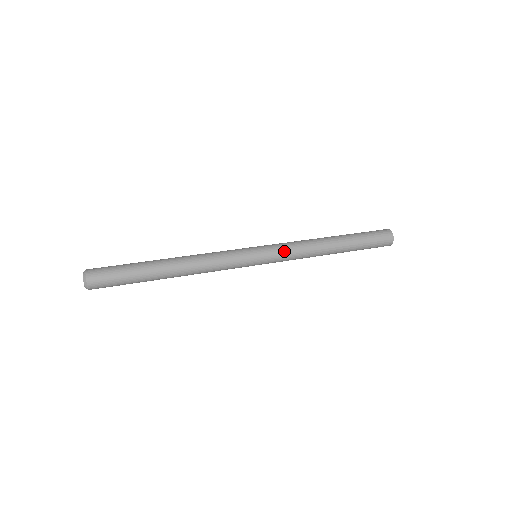
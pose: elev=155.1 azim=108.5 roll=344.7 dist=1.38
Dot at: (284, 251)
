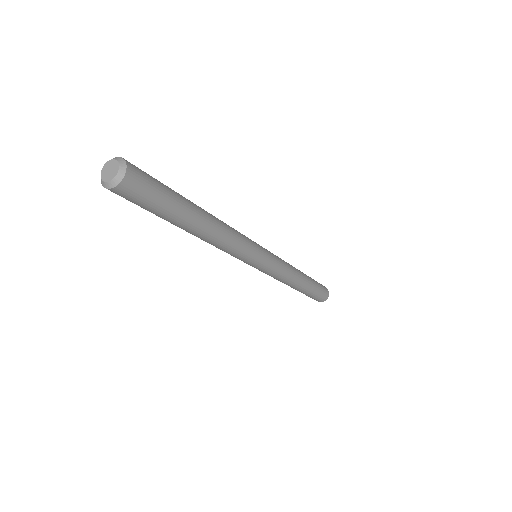
Dot at: occluded
